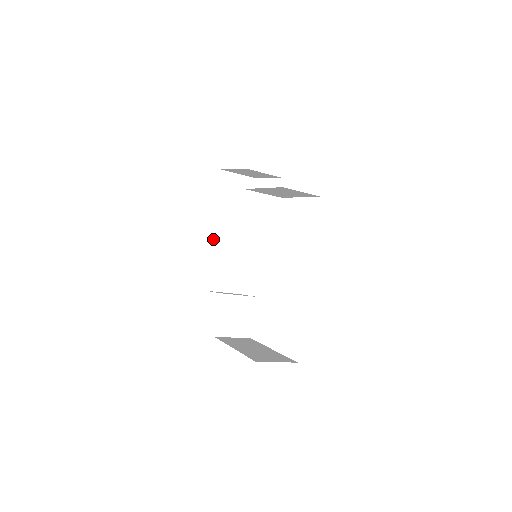
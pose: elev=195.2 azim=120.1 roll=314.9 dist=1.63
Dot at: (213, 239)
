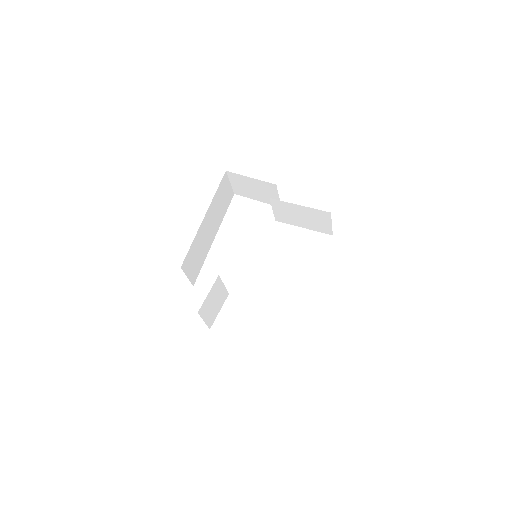
Dot at: (202, 224)
